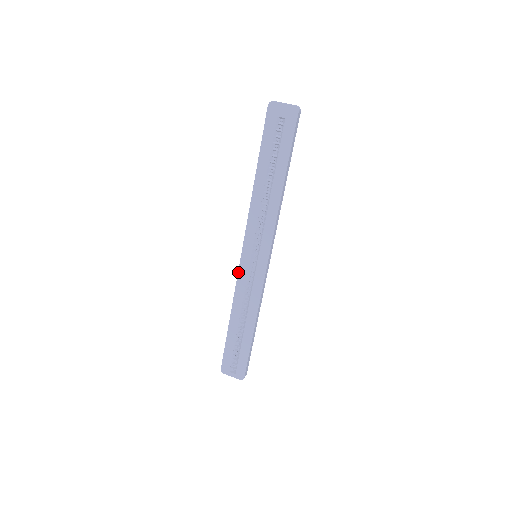
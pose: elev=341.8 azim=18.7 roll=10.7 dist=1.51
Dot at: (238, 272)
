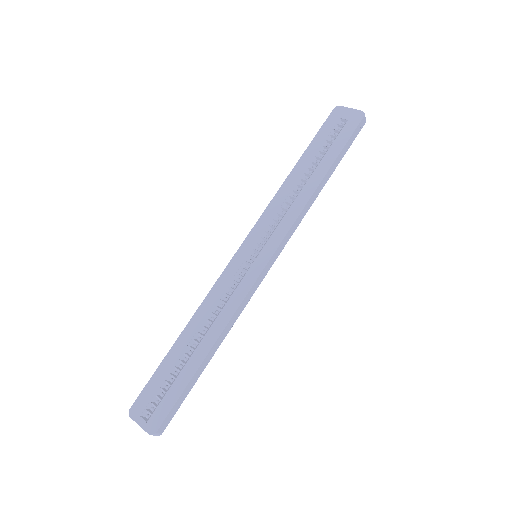
Dot at: (225, 268)
